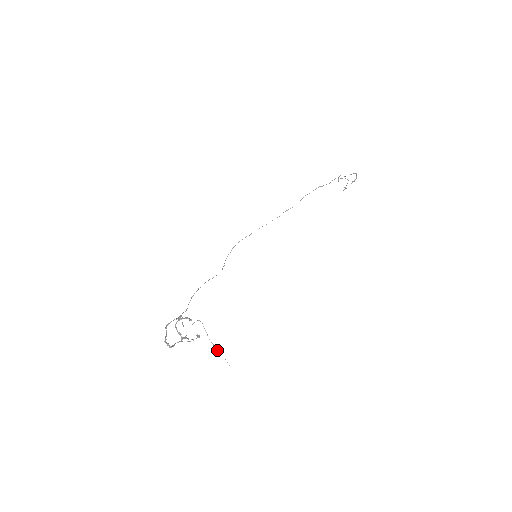
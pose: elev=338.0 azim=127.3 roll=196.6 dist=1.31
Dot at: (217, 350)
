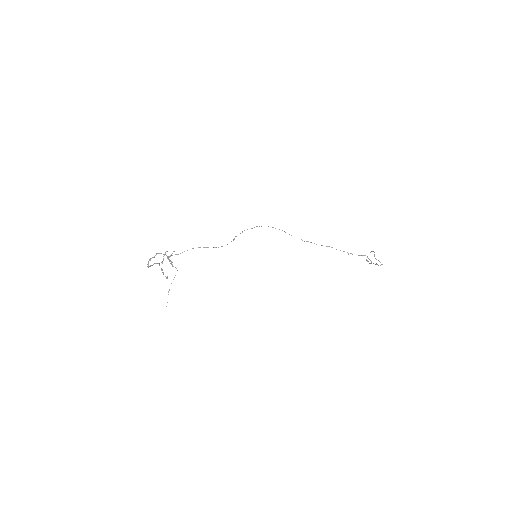
Dot at: occluded
